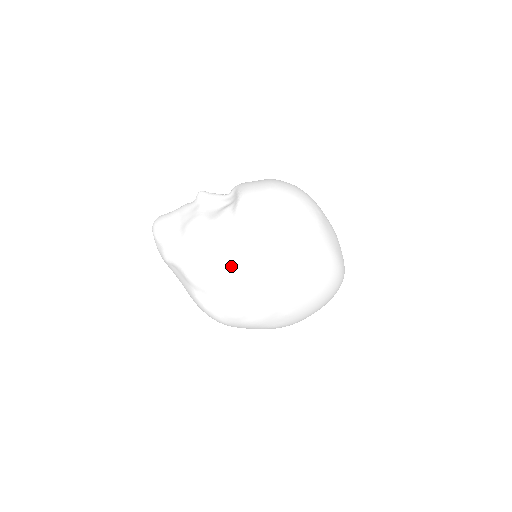
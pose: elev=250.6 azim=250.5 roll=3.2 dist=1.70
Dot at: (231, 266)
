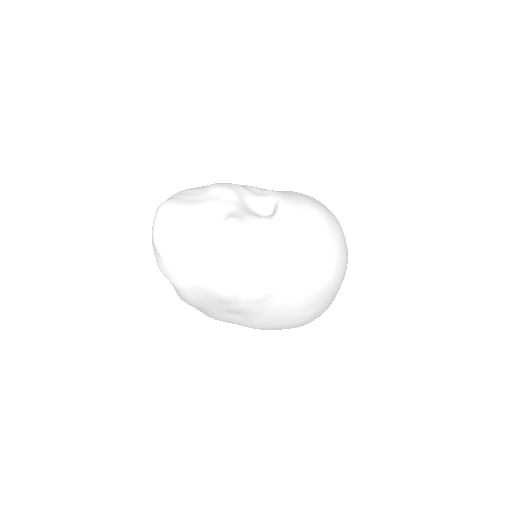
Dot at: (231, 311)
